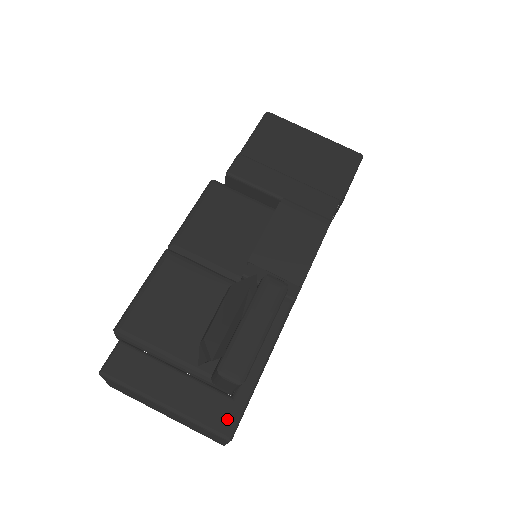
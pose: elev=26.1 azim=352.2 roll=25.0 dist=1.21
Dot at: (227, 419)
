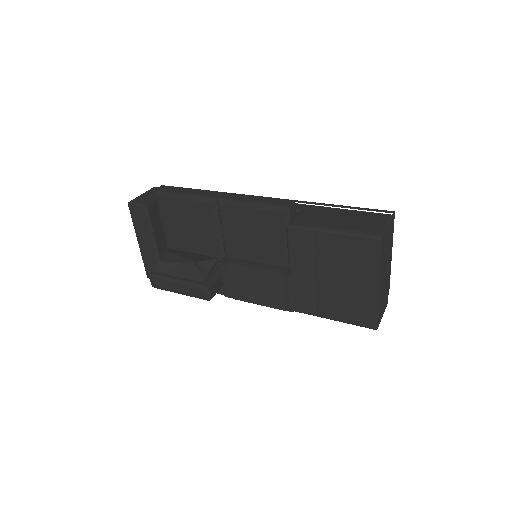
Dot at: occluded
